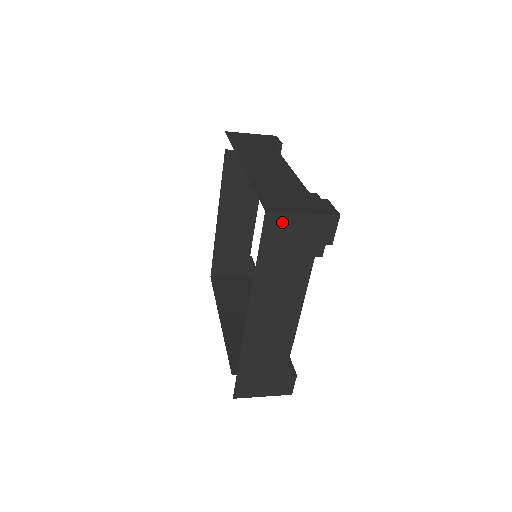
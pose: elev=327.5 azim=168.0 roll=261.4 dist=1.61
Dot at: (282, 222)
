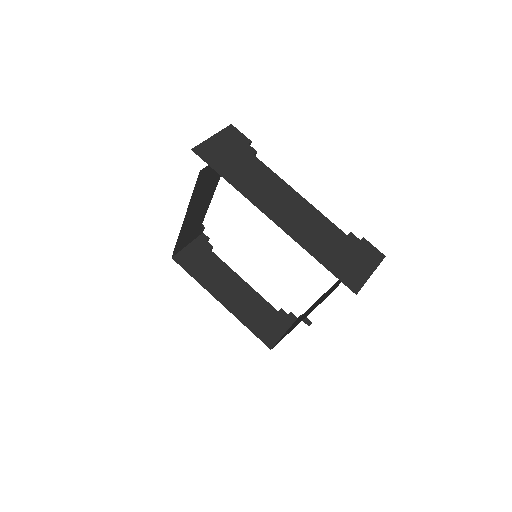
Dot at: occluded
